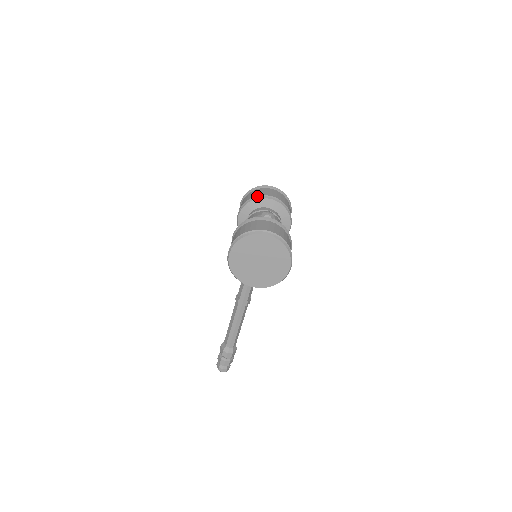
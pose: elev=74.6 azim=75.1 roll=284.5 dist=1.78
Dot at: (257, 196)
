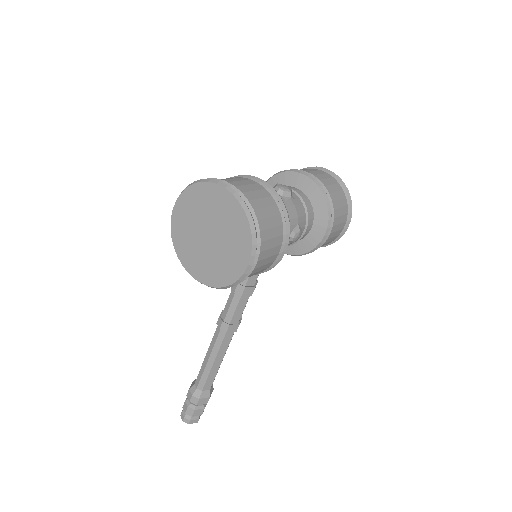
Dot at: (292, 169)
